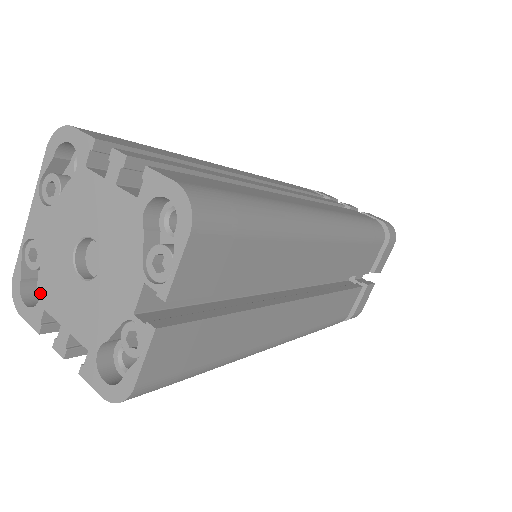
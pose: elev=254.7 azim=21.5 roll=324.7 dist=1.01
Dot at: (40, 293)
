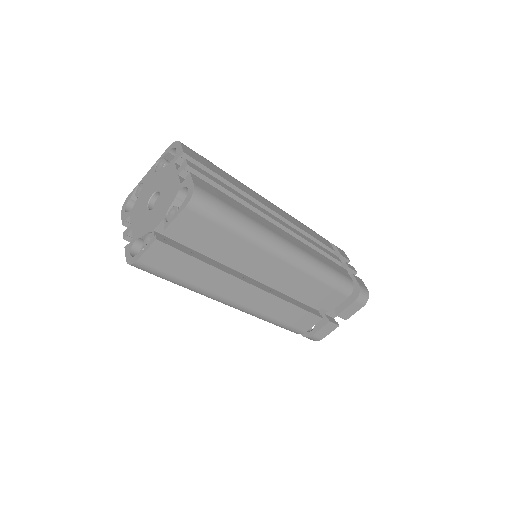
Dot at: occluded
